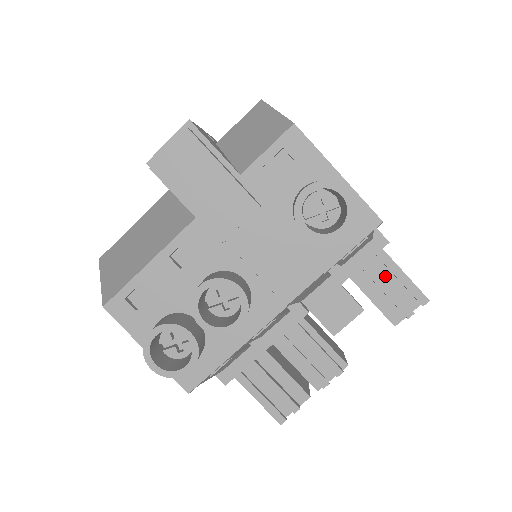
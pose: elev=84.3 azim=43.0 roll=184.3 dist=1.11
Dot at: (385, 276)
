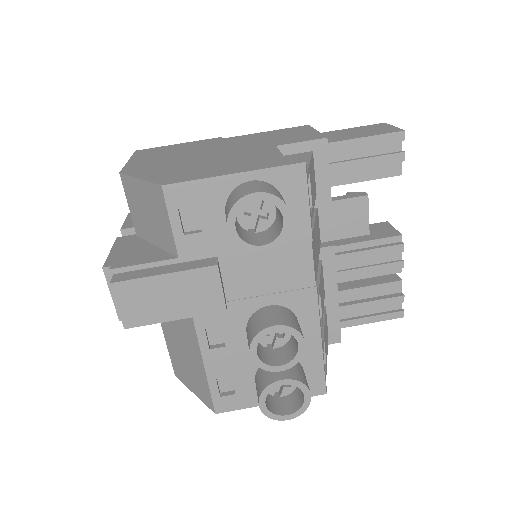
Dot at: (353, 155)
